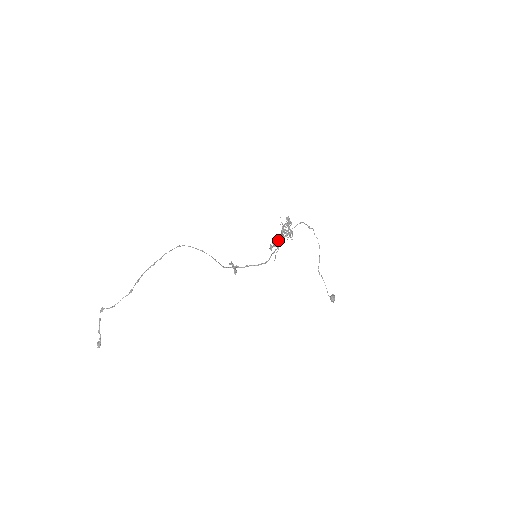
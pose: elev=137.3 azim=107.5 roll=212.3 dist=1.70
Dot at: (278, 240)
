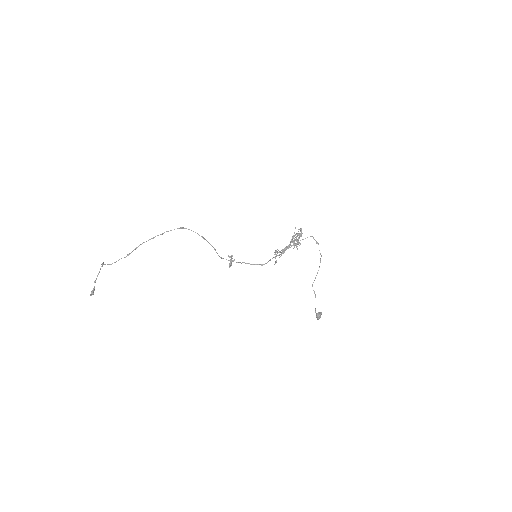
Dot at: (285, 247)
